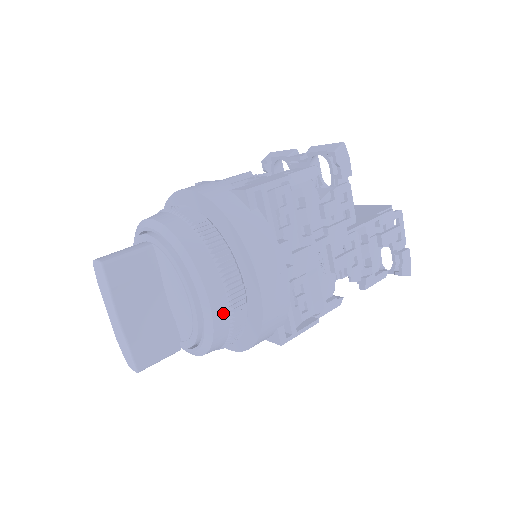
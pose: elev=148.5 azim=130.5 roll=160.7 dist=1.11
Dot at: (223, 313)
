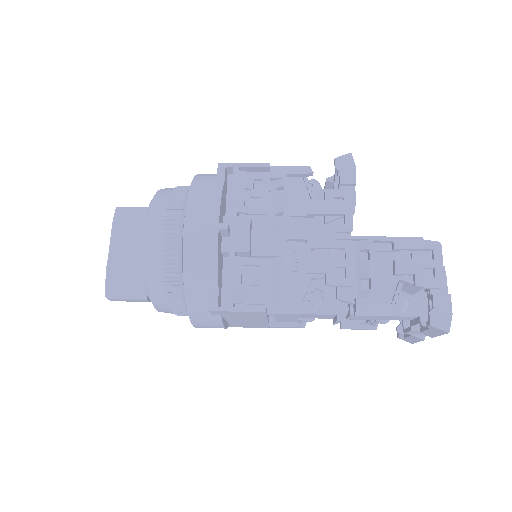
Dot at: (155, 246)
